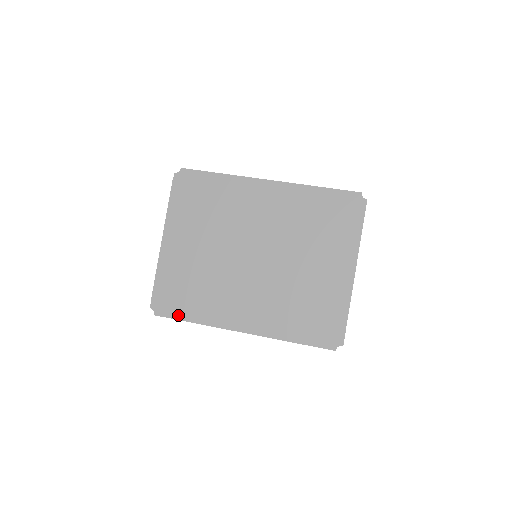
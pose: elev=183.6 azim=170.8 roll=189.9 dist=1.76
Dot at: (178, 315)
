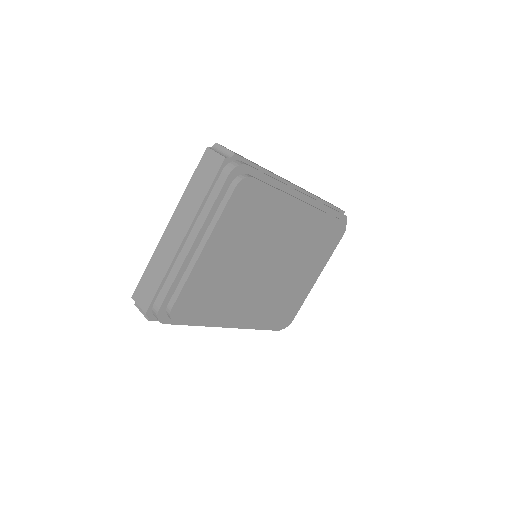
Dot at: occluded
